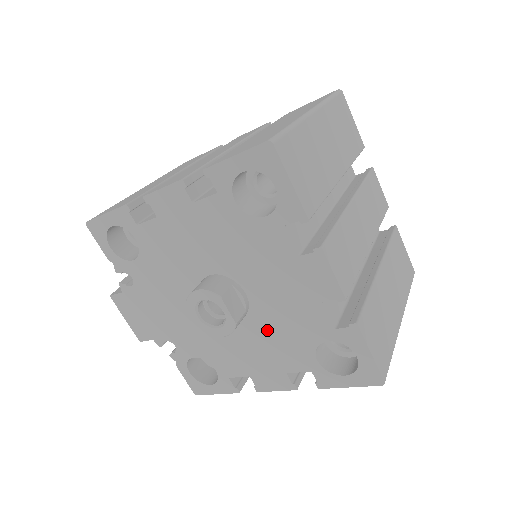
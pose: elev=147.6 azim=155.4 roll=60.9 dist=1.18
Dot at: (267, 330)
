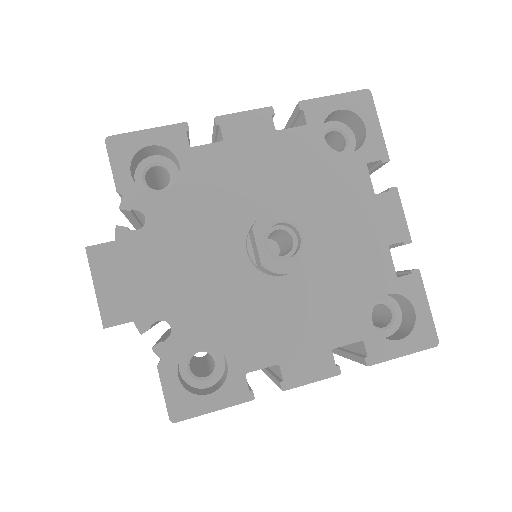
Dot at: (321, 286)
